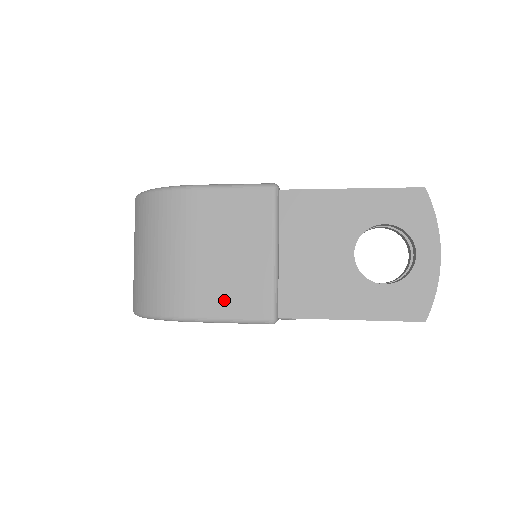
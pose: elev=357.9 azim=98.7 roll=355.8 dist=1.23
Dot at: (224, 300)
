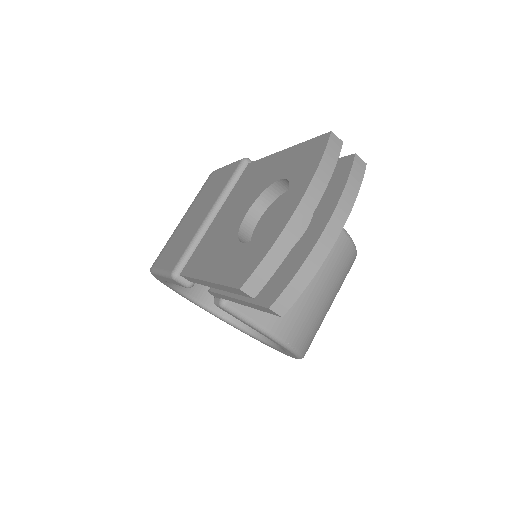
Dot at: (169, 254)
